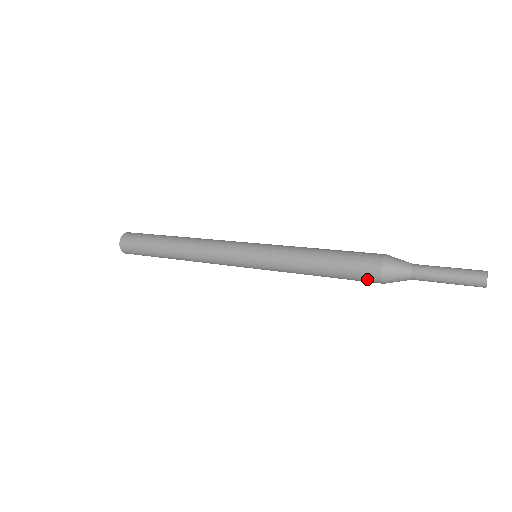
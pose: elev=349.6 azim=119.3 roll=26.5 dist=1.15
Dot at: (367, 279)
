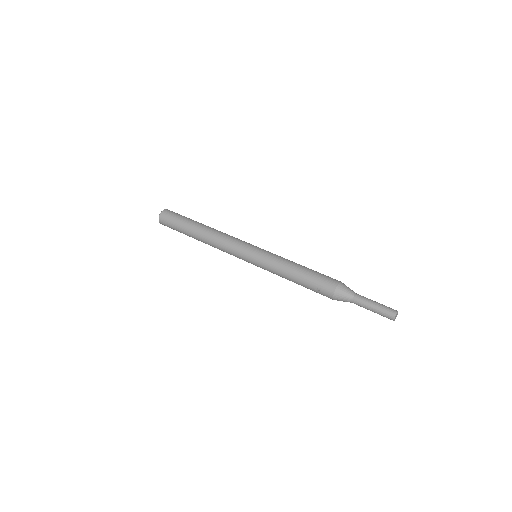
Dot at: occluded
